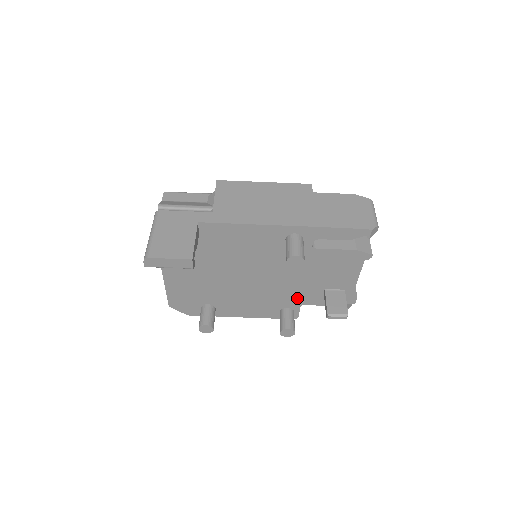
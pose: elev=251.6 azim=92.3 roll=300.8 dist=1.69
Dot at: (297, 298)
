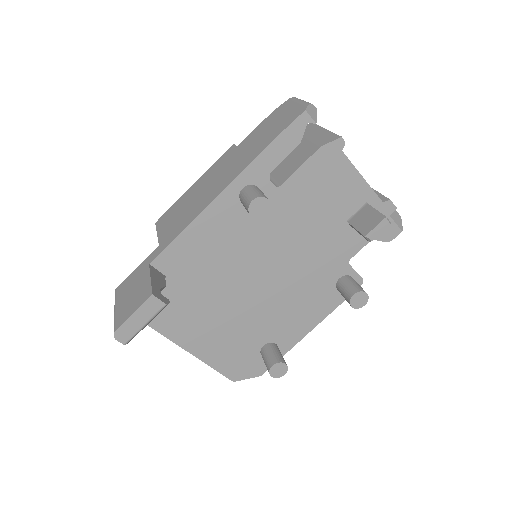
Dot at: (334, 258)
